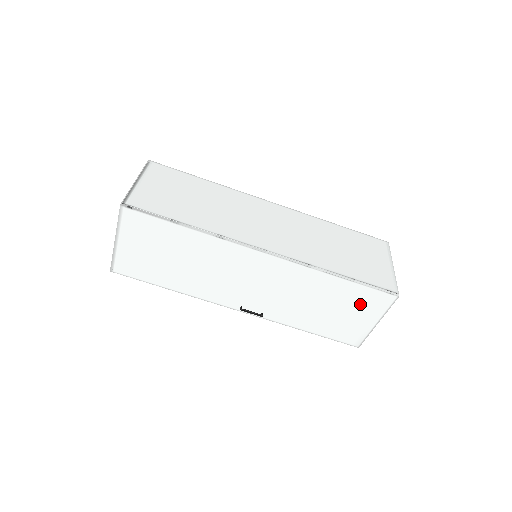
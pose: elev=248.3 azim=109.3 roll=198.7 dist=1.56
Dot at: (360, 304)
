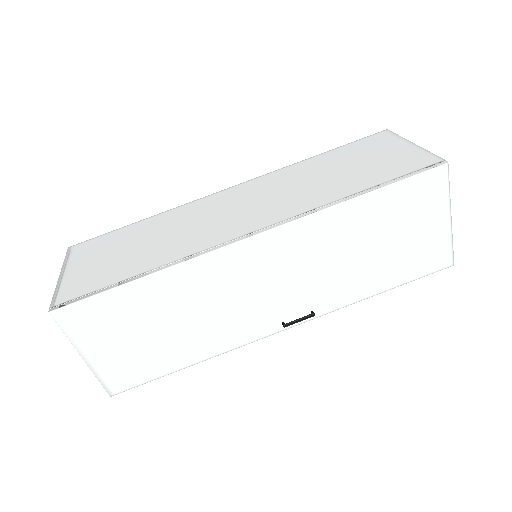
Dot at: (411, 210)
